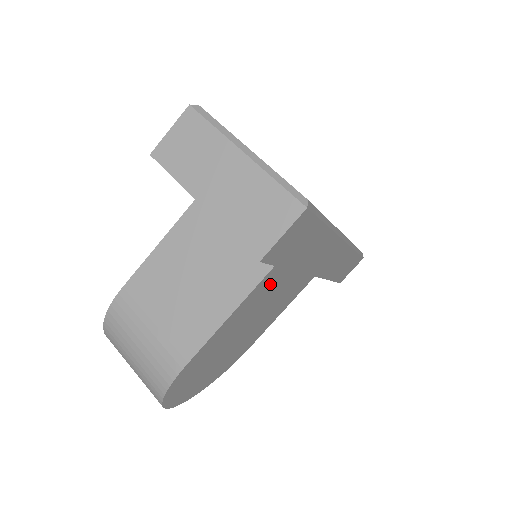
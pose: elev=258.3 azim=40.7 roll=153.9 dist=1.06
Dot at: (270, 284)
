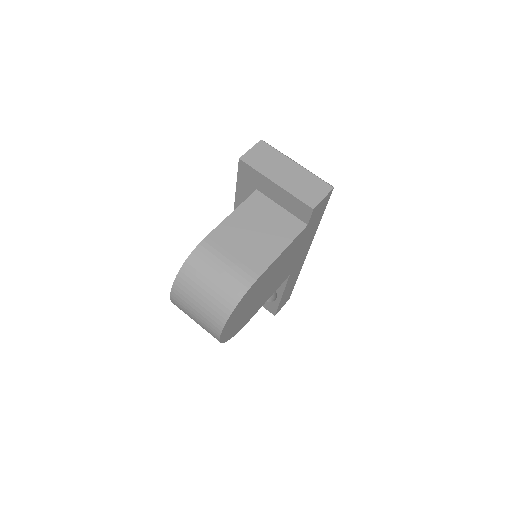
Dot at: (296, 244)
